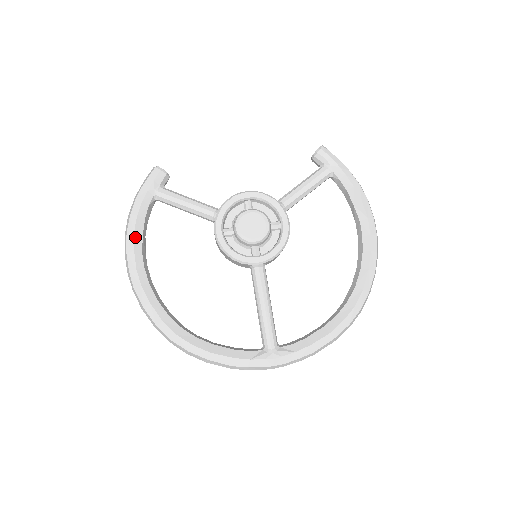
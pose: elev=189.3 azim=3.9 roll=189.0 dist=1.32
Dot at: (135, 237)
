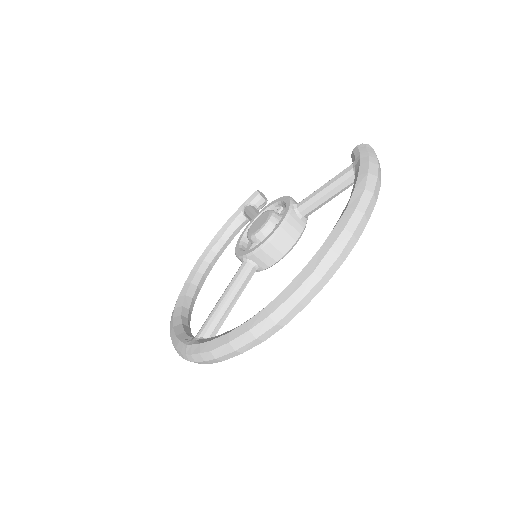
Dot at: (214, 238)
